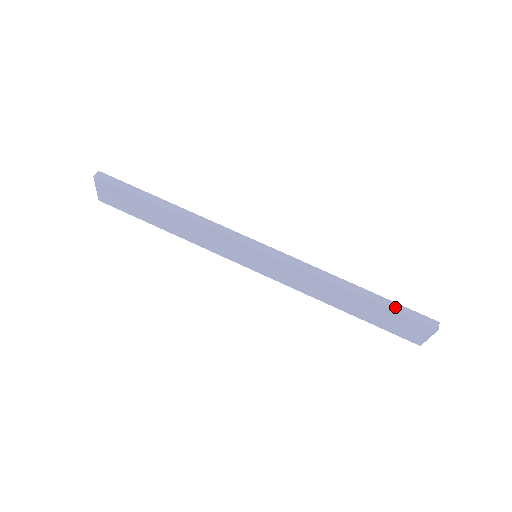
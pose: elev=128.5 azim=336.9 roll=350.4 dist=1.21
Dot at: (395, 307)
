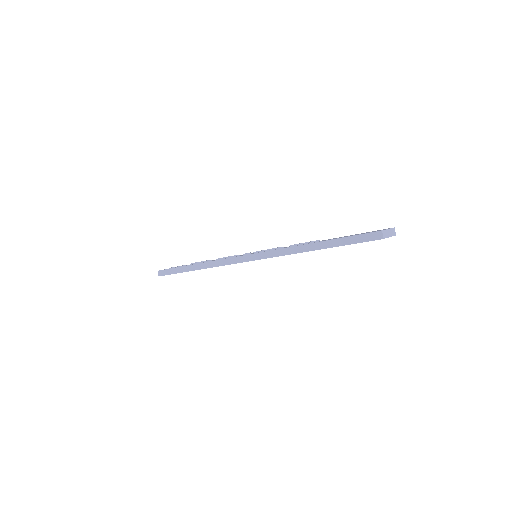
Dot at: (345, 242)
